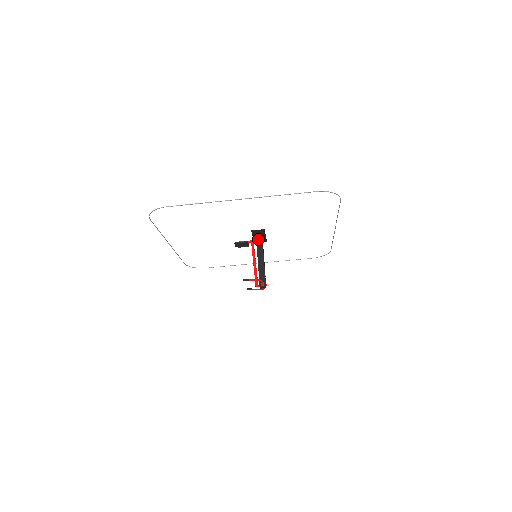
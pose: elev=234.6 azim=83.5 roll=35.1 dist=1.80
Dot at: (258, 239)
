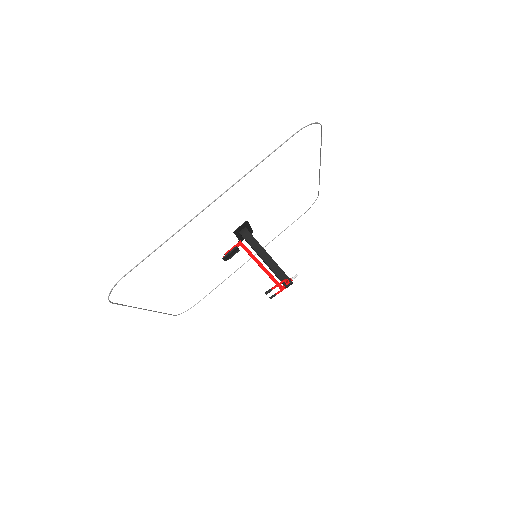
Dot at: (245, 236)
